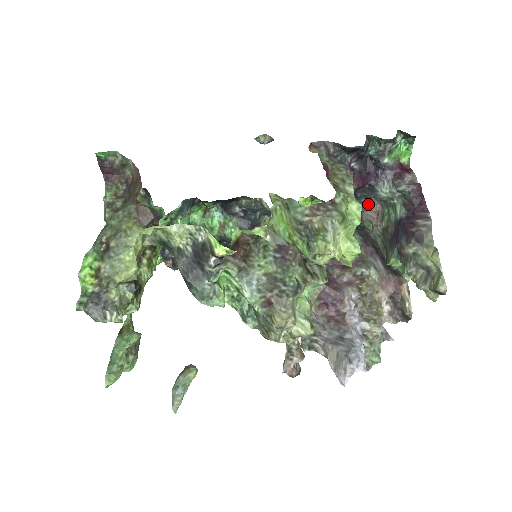
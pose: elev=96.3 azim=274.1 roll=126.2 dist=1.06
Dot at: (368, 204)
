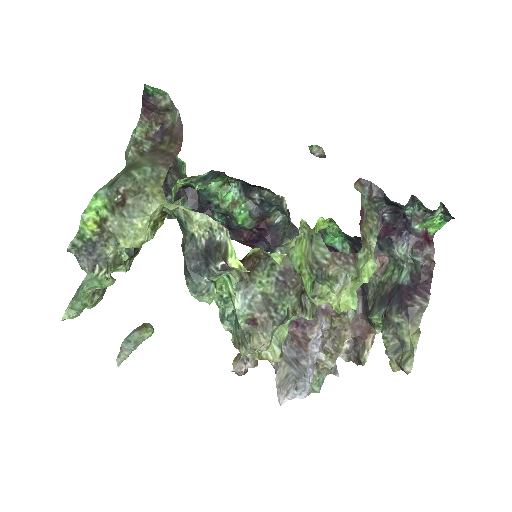
Dot at: (378, 251)
